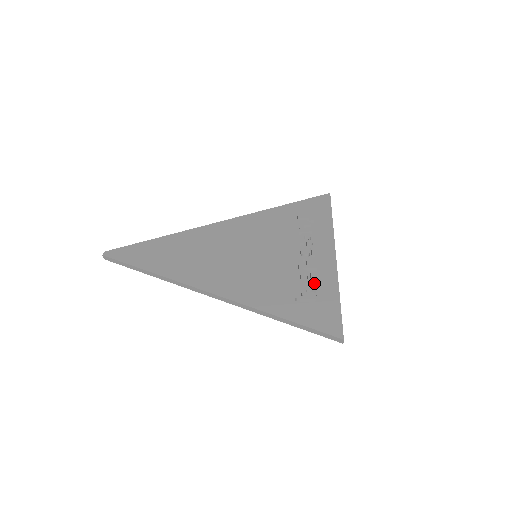
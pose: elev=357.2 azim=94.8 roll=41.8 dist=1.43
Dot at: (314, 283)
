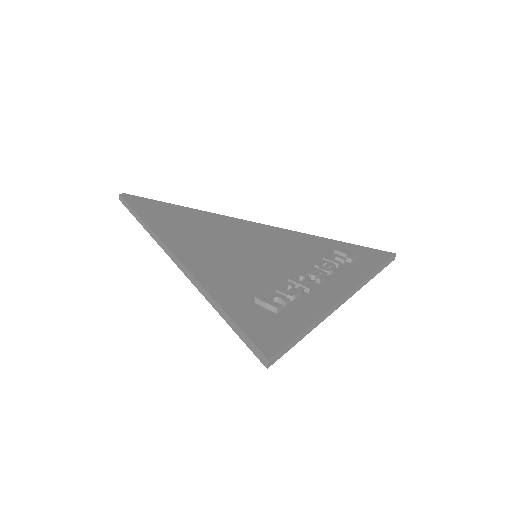
Dot at: (293, 300)
